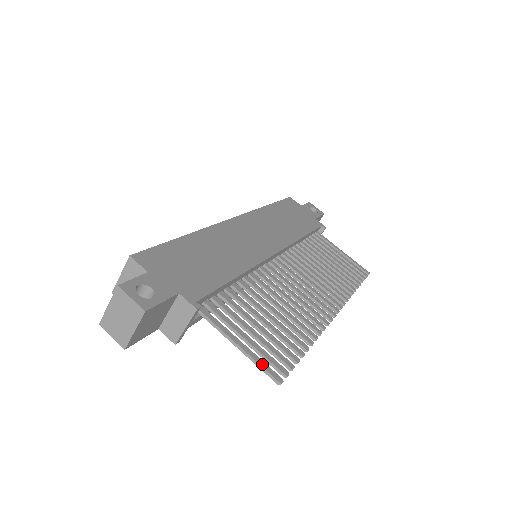
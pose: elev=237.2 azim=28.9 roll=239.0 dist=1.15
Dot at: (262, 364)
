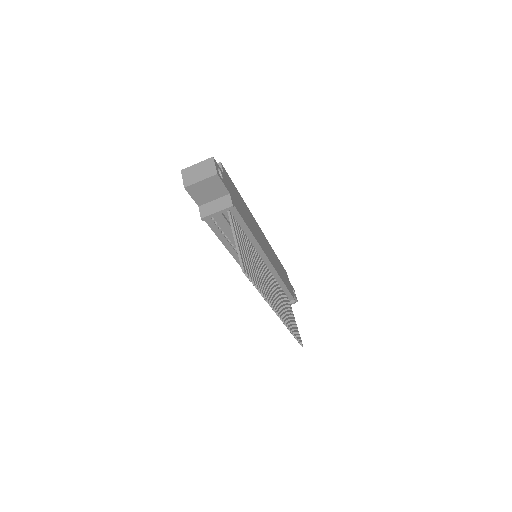
Dot at: (241, 257)
